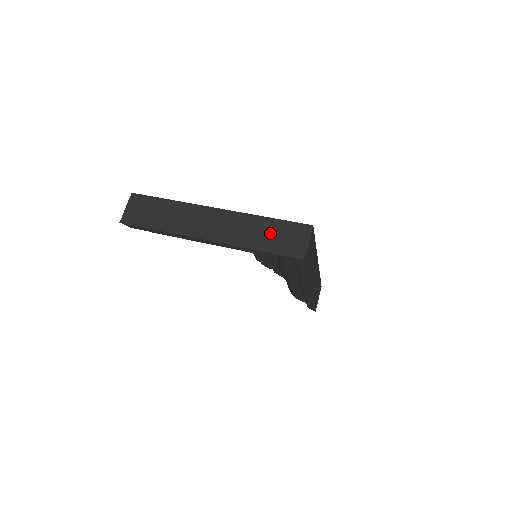
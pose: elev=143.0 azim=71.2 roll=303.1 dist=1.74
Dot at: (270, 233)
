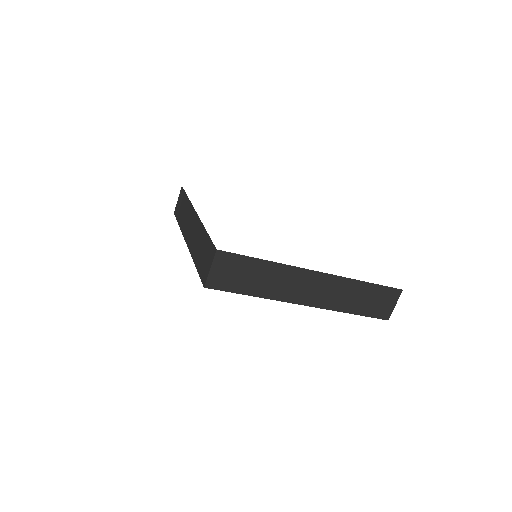
Dot at: (202, 249)
